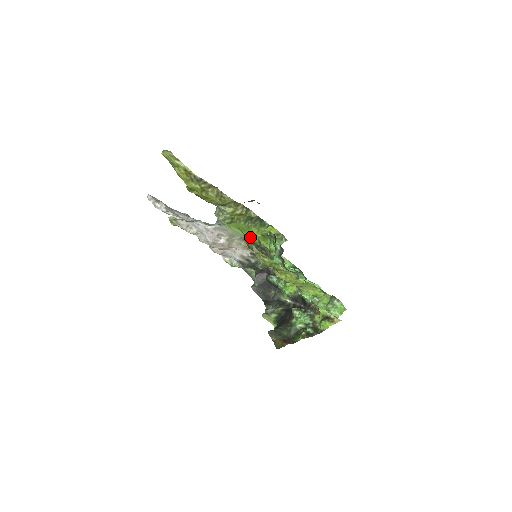
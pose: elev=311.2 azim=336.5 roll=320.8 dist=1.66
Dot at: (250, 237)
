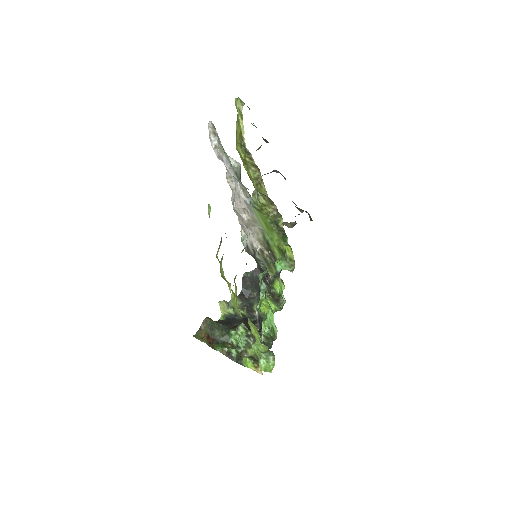
Dot at: (270, 237)
